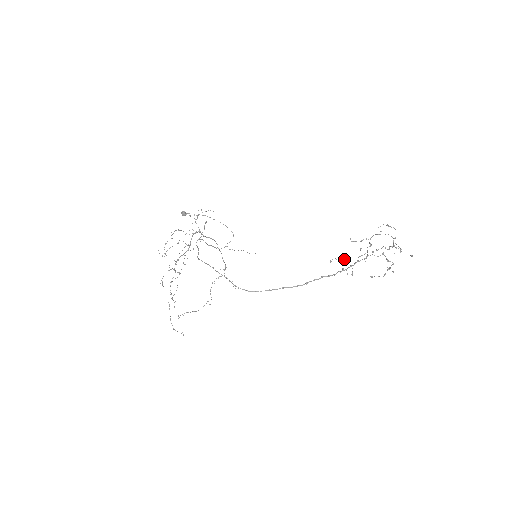
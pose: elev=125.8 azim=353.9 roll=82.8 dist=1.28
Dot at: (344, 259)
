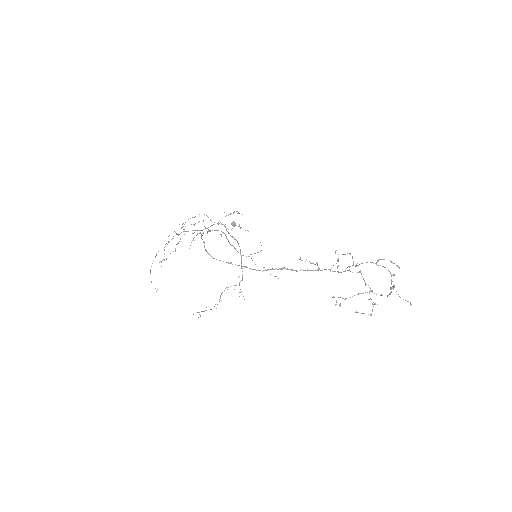
Dot at: (316, 263)
